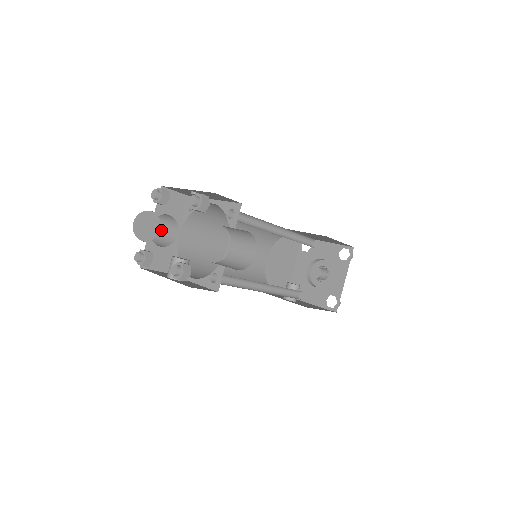
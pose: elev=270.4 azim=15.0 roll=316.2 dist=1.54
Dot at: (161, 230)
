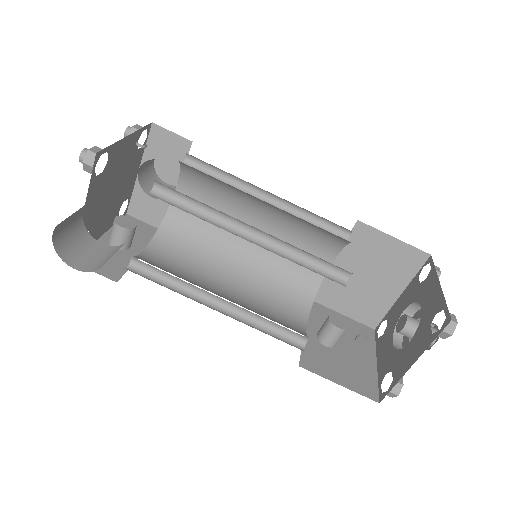
Dot at: occluded
